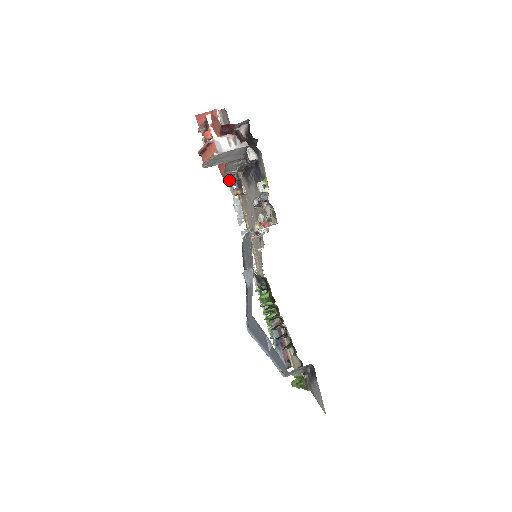
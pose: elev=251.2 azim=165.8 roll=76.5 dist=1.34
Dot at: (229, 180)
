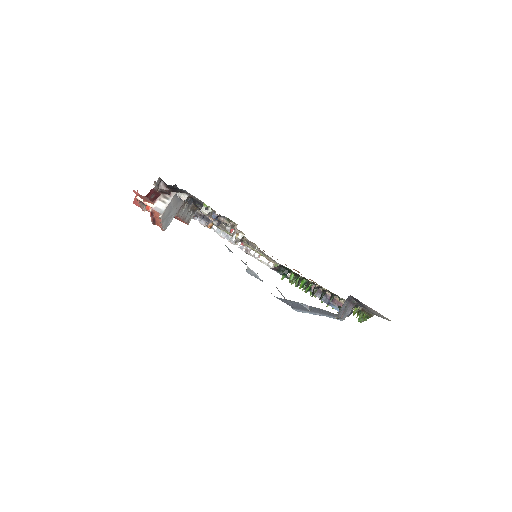
Dot at: (201, 222)
